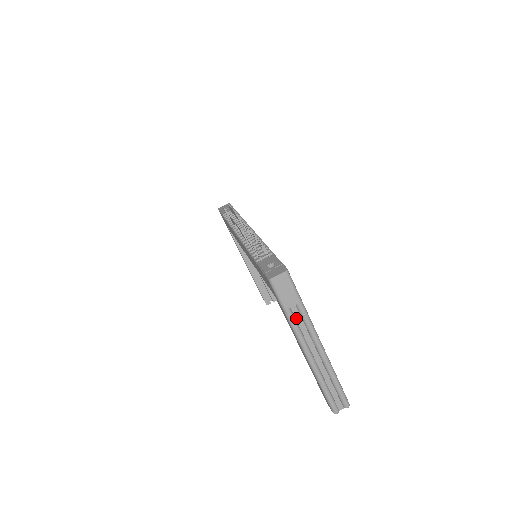
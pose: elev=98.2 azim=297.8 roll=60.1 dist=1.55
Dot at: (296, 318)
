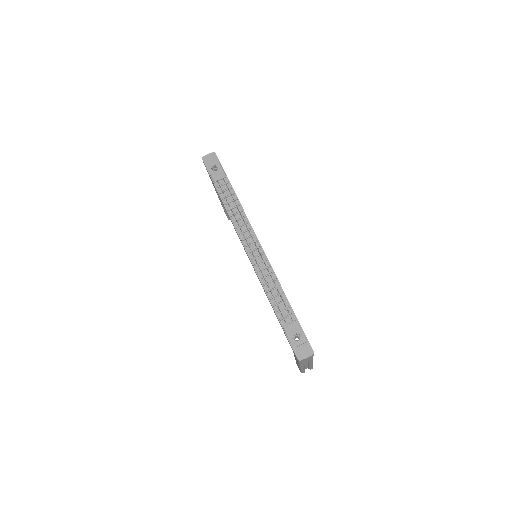
Dot at: occluded
